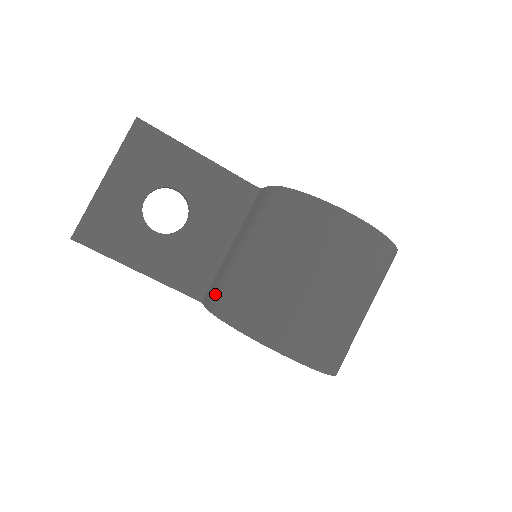
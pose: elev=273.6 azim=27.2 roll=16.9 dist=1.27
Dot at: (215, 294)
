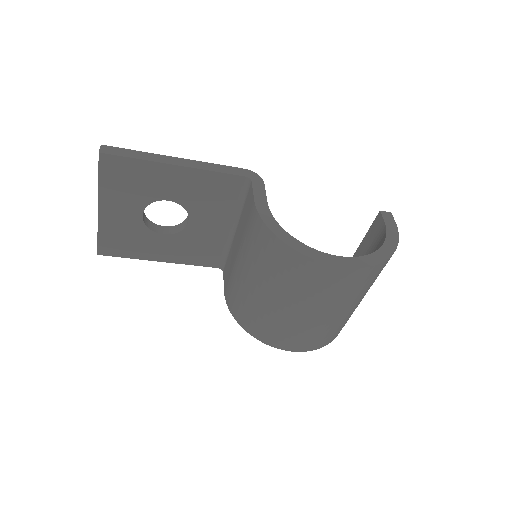
Dot at: (227, 287)
